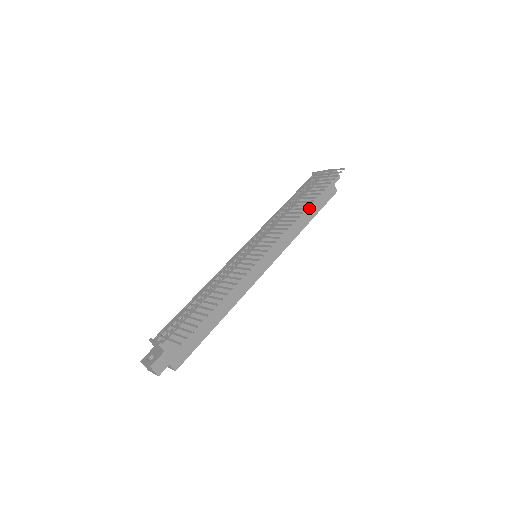
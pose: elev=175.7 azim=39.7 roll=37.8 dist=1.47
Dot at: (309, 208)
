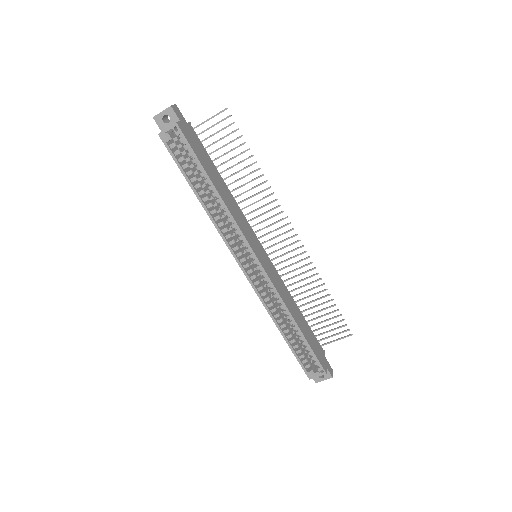
Dot at: (304, 328)
